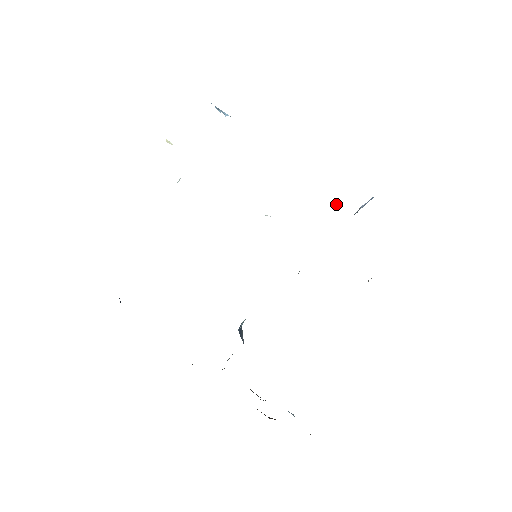
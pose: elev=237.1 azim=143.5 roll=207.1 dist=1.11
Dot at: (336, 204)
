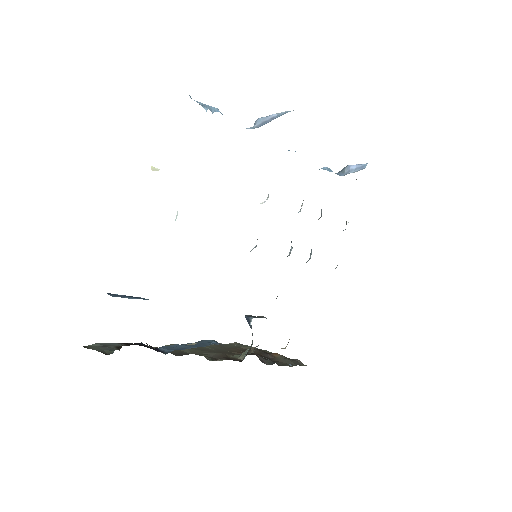
Dot at: (326, 167)
